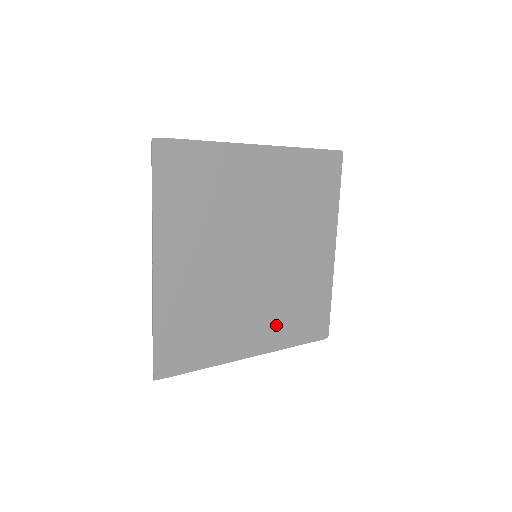
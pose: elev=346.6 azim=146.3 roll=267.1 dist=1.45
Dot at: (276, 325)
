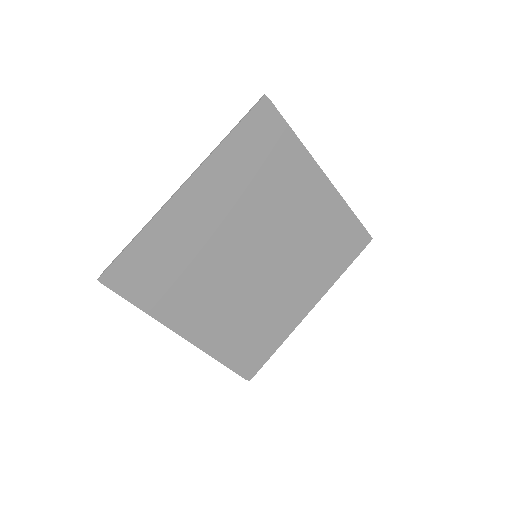
Dot at: (223, 329)
